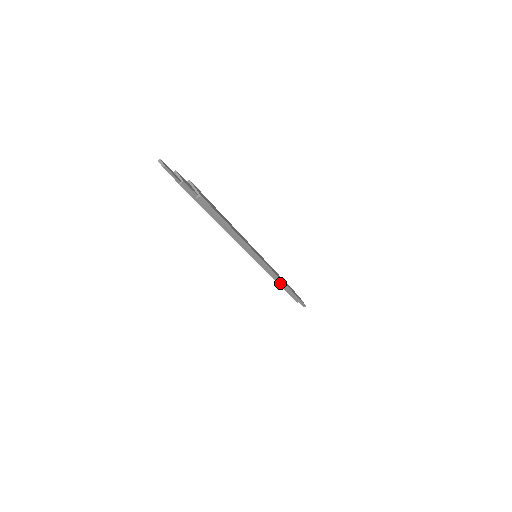
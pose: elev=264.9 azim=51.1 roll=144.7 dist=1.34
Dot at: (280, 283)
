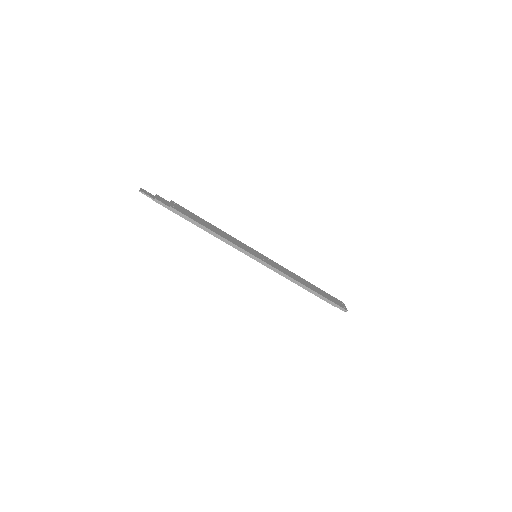
Dot at: (293, 281)
